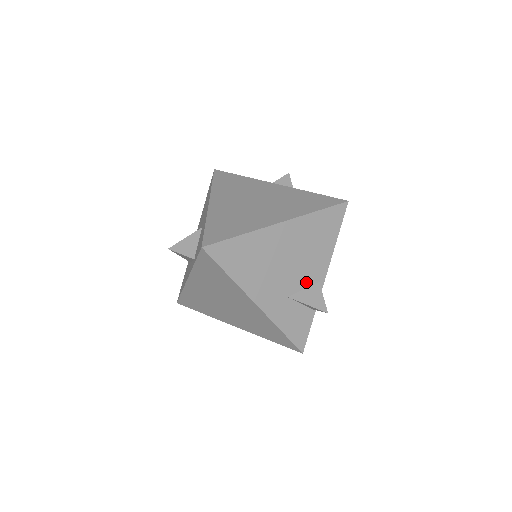
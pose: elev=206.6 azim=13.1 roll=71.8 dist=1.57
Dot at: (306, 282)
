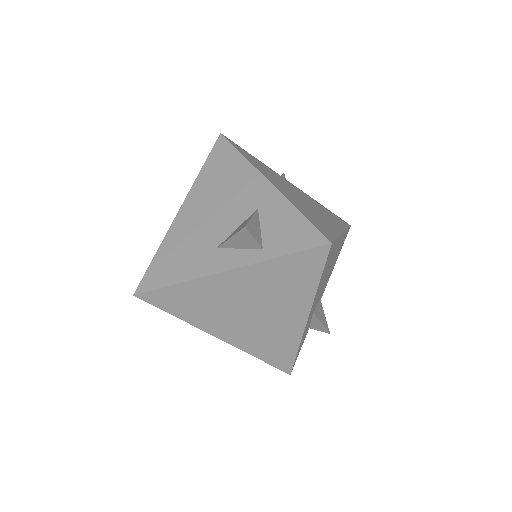
Dot at: occluded
